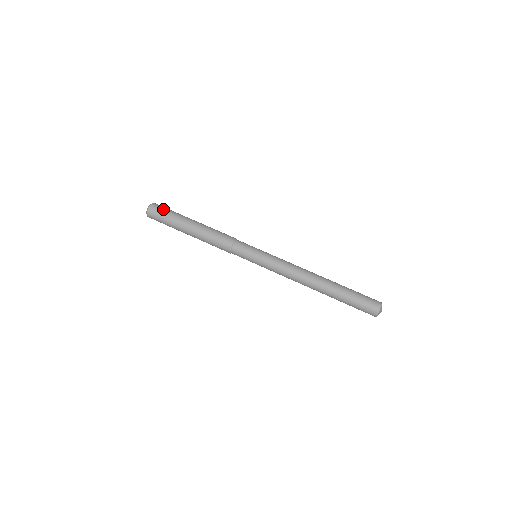
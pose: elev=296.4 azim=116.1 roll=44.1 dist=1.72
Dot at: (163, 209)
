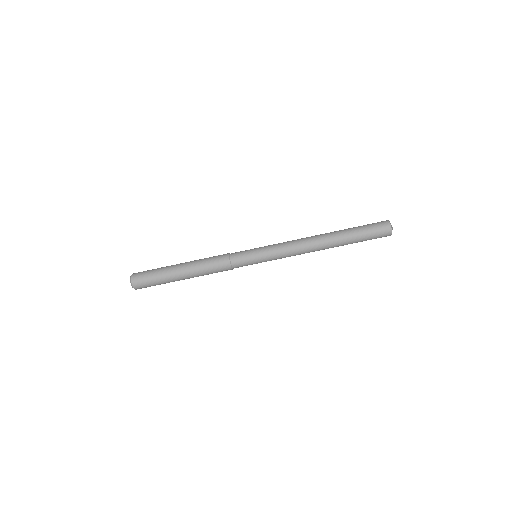
Dot at: (148, 286)
